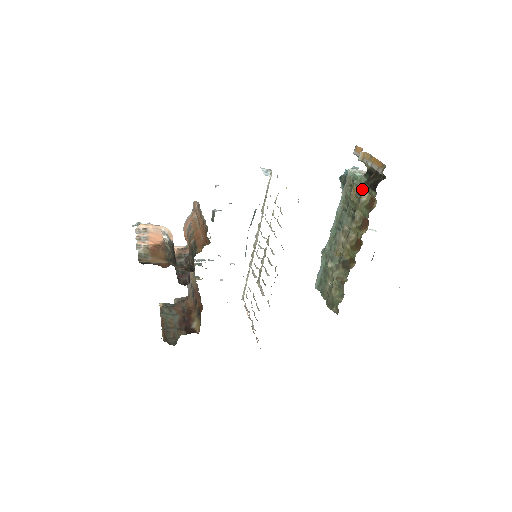
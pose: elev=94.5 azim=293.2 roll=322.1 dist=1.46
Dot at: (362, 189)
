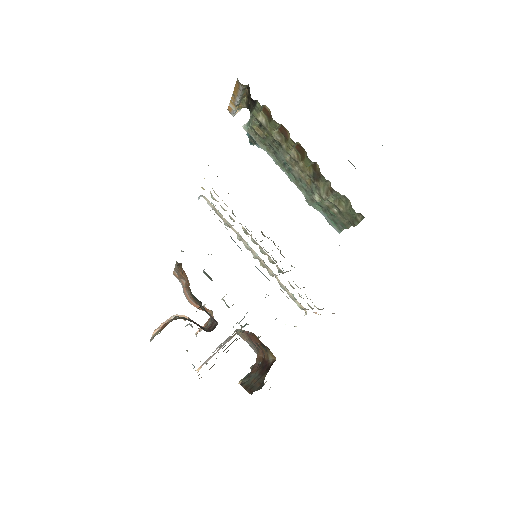
Dot at: (256, 119)
